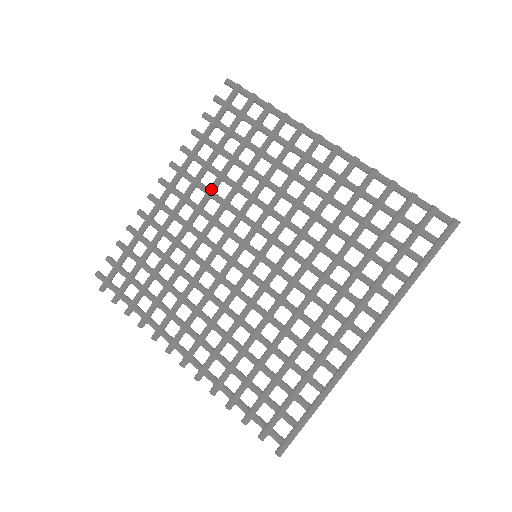
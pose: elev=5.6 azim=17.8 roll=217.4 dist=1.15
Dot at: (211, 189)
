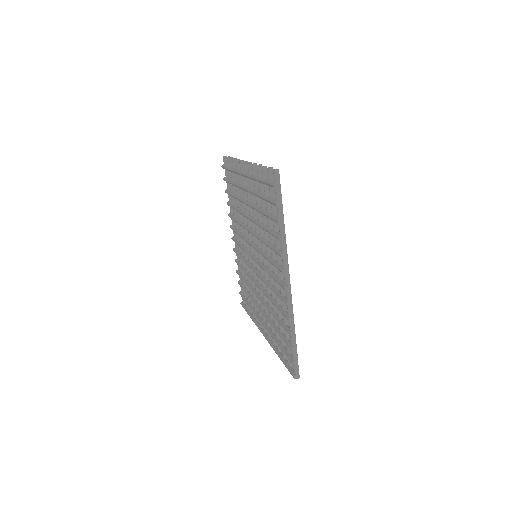
Dot at: (252, 207)
